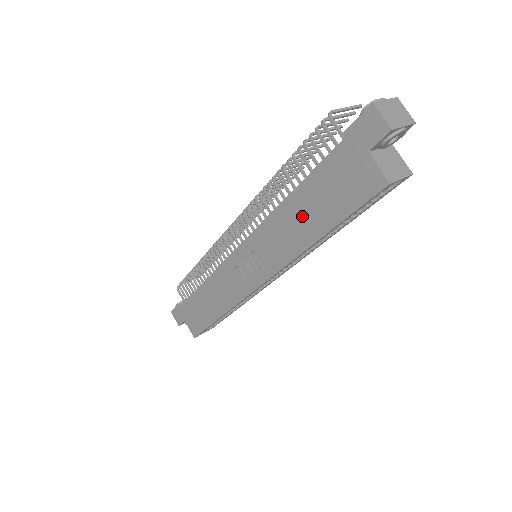
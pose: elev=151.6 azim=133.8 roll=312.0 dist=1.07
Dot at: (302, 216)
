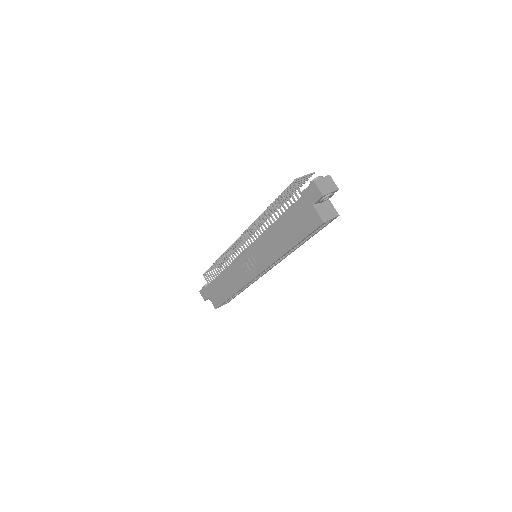
Dot at: (281, 235)
